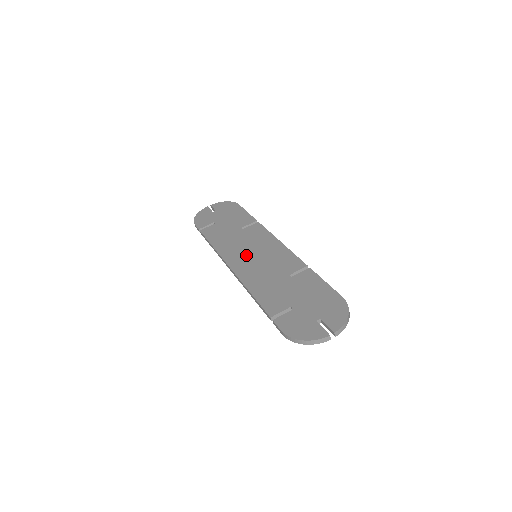
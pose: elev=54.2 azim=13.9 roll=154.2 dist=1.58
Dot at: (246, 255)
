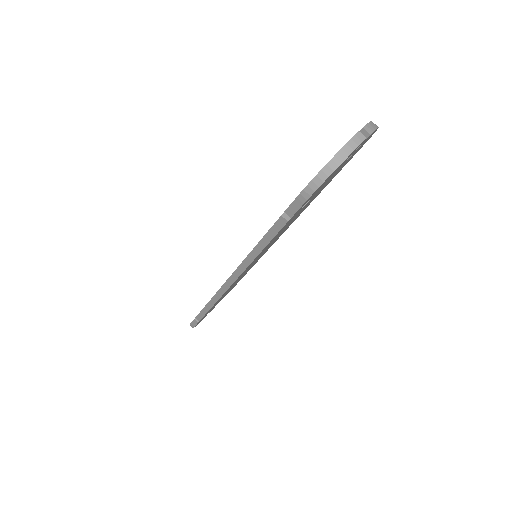
Dot at: occluded
